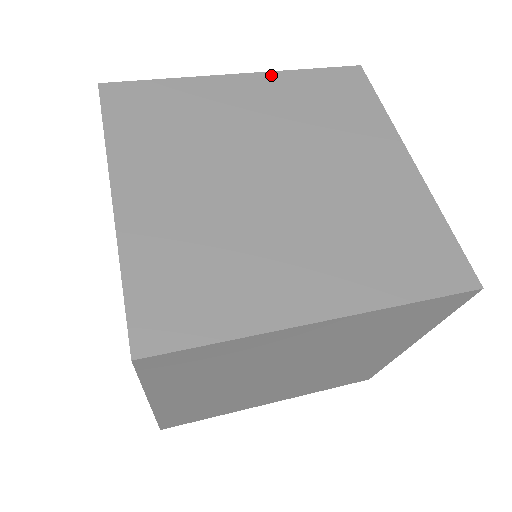
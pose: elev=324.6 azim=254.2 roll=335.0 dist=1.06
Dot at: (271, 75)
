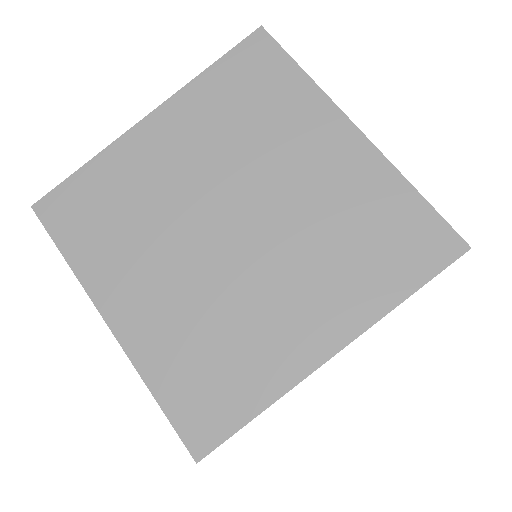
Dot at: (177, 98)
